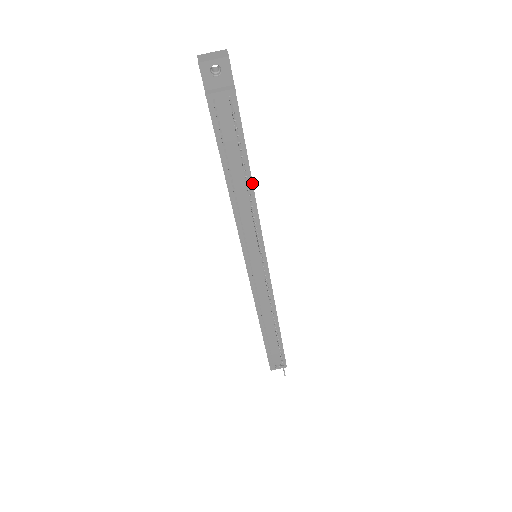
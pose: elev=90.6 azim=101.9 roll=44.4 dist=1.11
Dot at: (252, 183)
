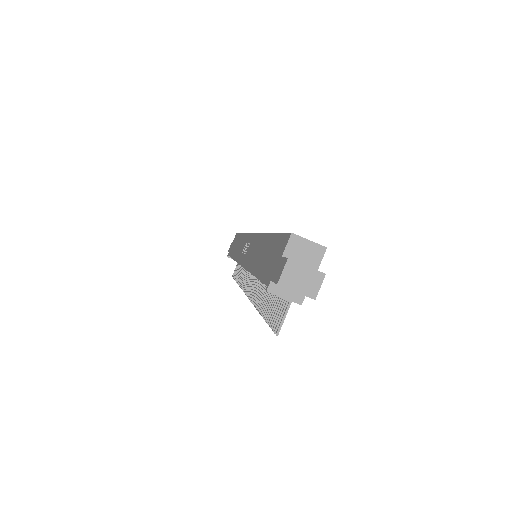
Dot at: occluded
